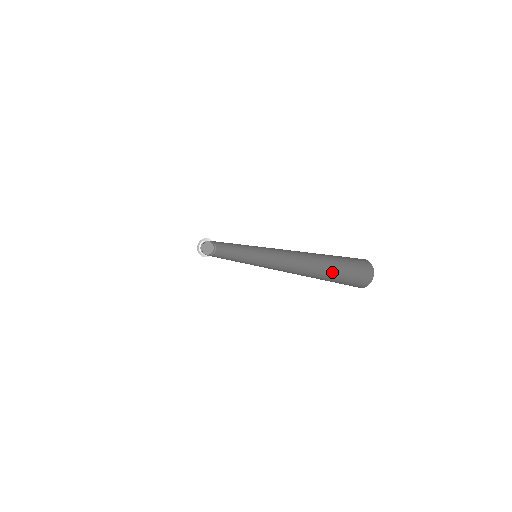
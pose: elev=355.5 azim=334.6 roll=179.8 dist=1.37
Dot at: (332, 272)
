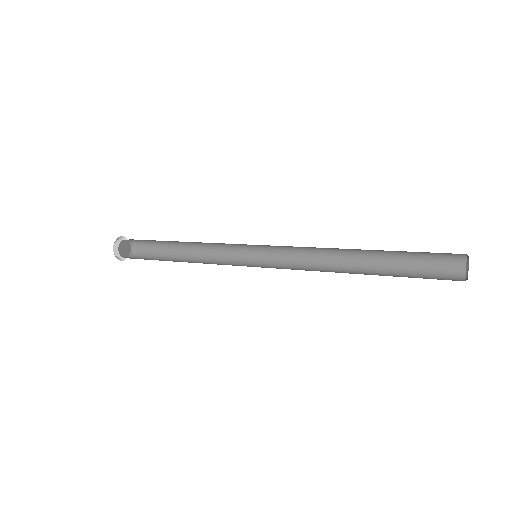
Dot at: (398, 274)
